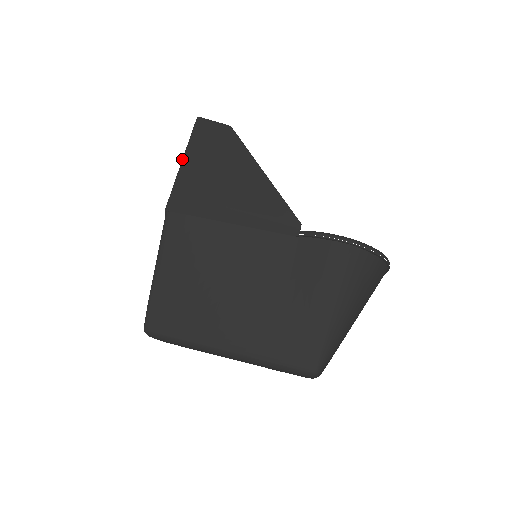
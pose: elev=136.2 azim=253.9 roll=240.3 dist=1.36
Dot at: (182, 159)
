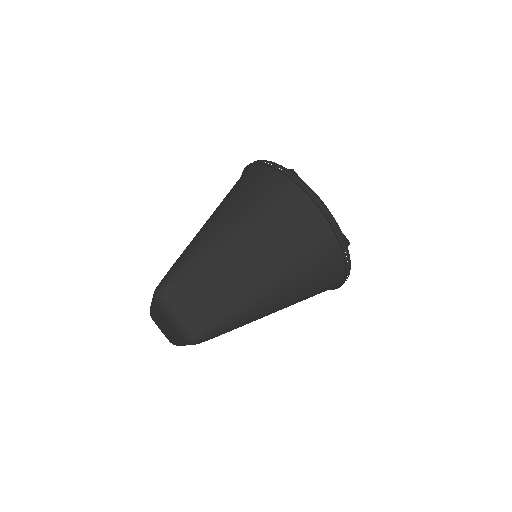
Dot at: occluded
